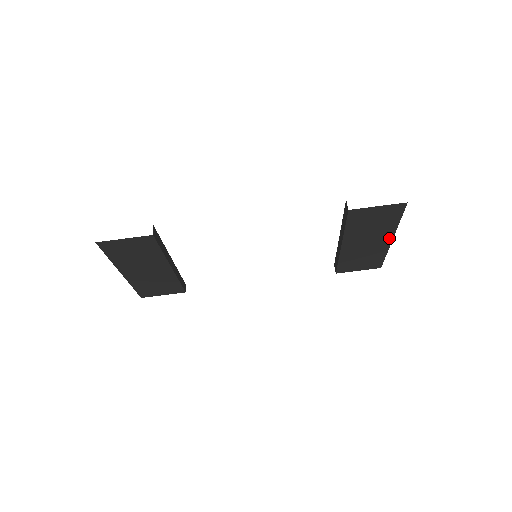
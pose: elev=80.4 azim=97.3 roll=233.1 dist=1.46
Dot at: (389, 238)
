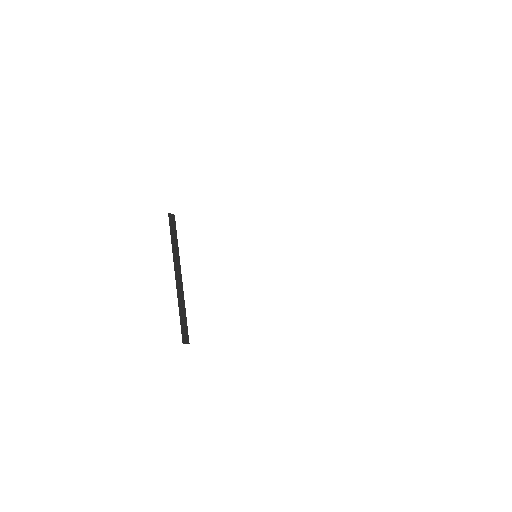
Dot at: occluded
